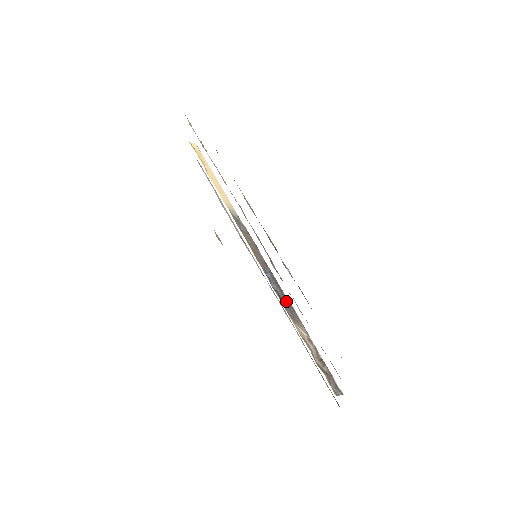
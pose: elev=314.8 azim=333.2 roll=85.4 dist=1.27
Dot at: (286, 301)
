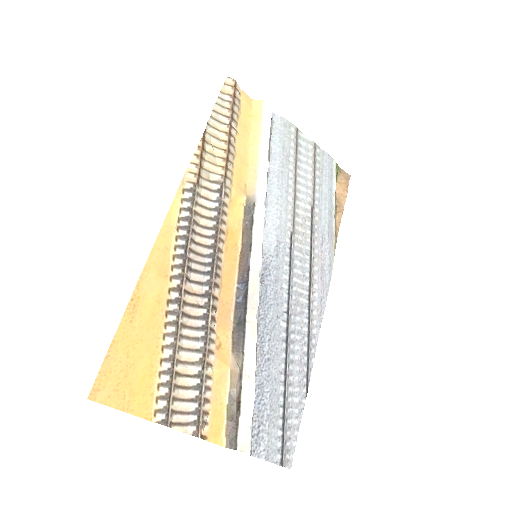
Dot at: (243, 322)
